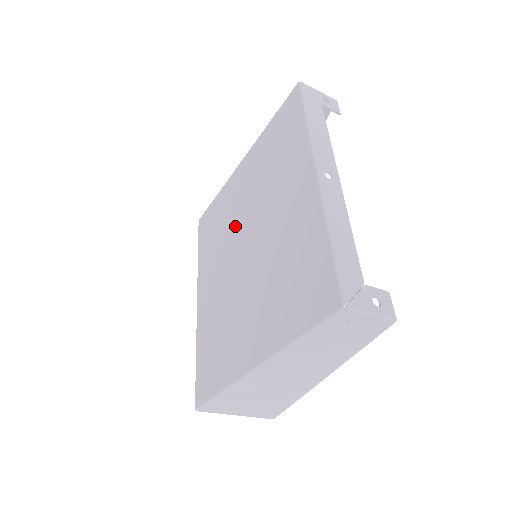
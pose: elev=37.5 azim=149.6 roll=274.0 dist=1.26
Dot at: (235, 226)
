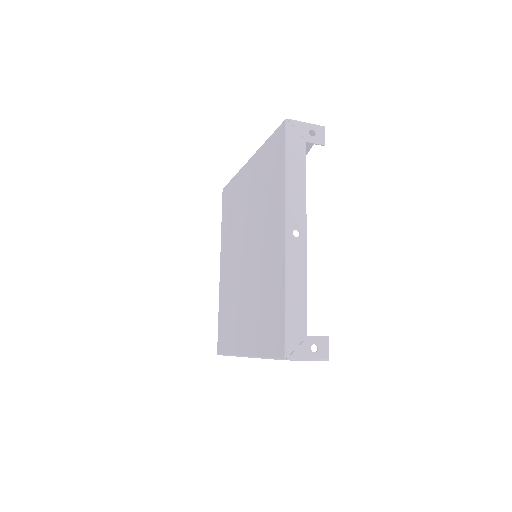
Dot at: (242, 225)
